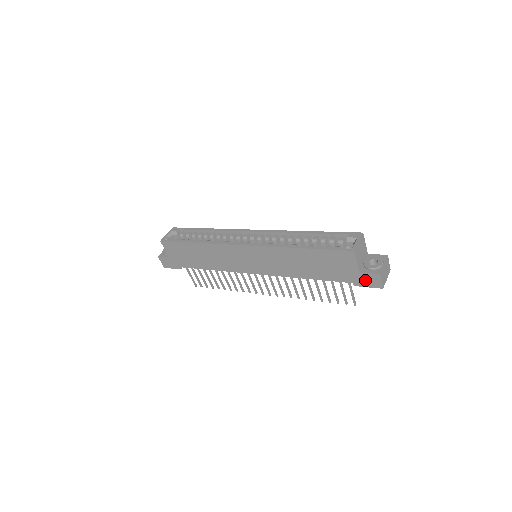
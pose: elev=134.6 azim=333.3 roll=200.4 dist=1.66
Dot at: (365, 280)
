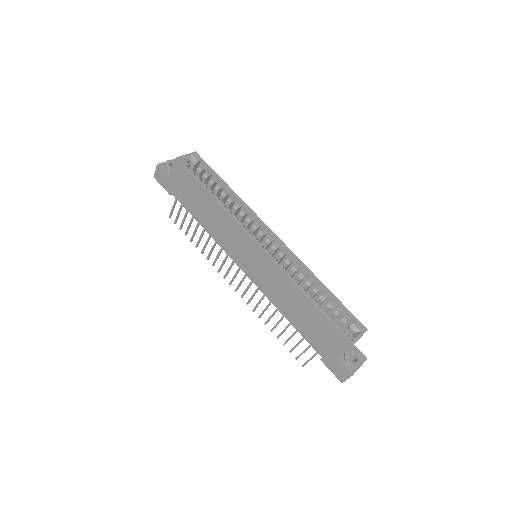
Dot at: (335, 366)
